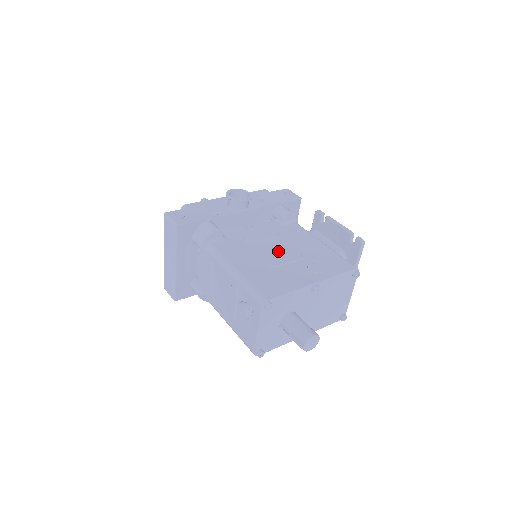
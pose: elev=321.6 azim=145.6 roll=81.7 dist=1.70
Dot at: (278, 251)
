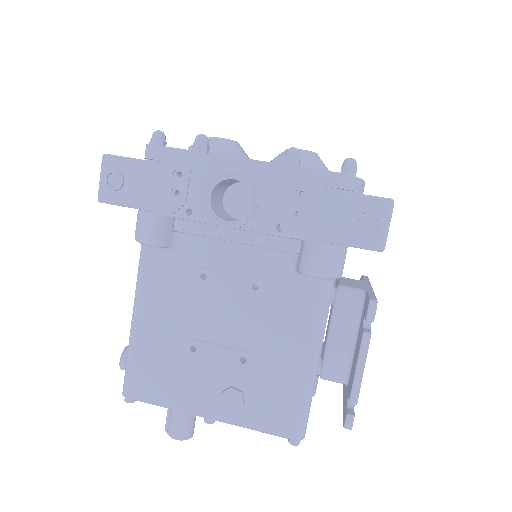
Dot at: (222, 329)
